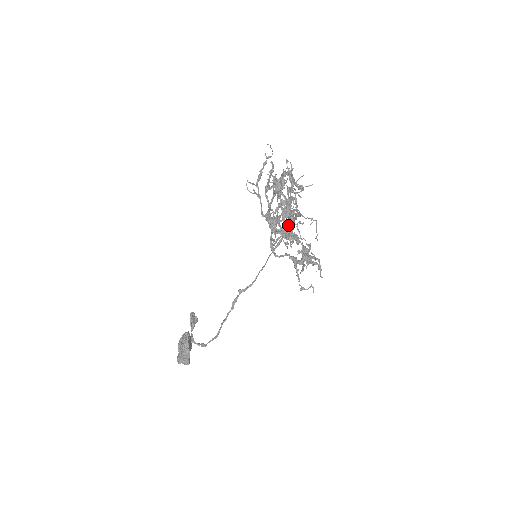
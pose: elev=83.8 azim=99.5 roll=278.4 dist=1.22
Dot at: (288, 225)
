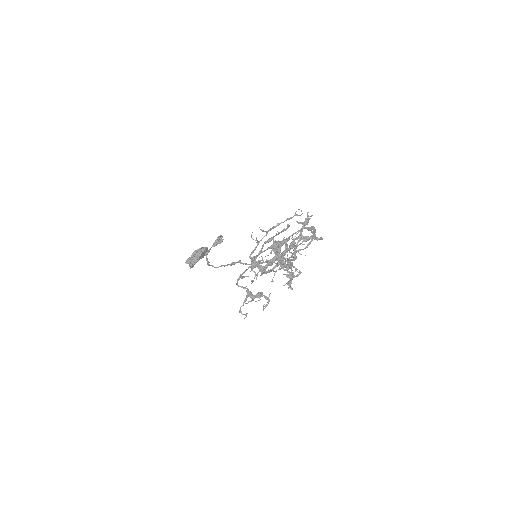
Dot at: (264, 271)
